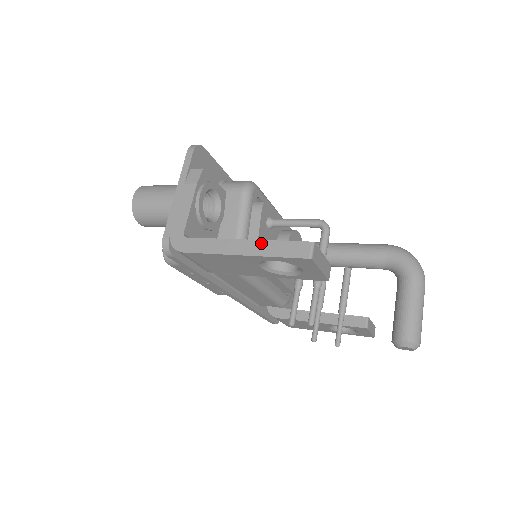
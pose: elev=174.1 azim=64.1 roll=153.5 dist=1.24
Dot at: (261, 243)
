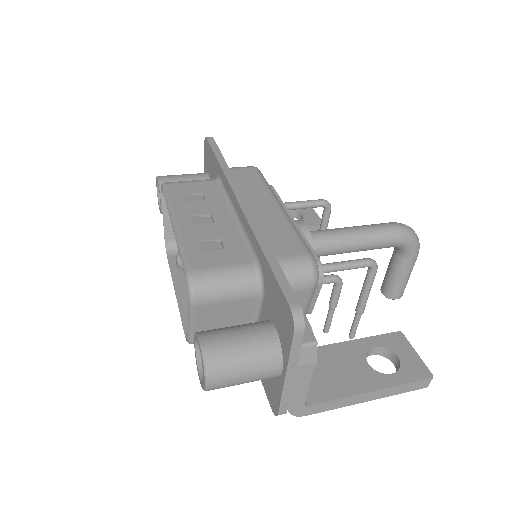
Dot at: (389, 390)
